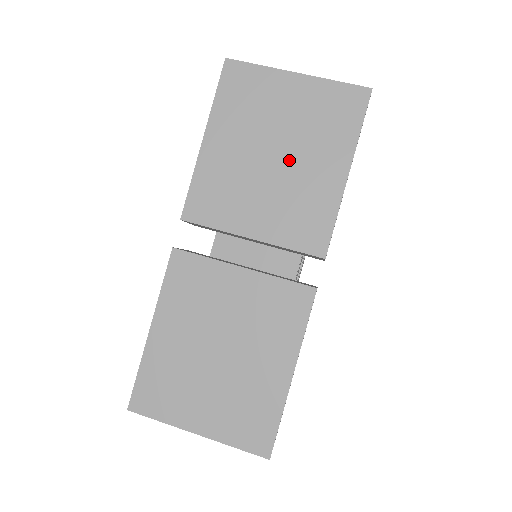
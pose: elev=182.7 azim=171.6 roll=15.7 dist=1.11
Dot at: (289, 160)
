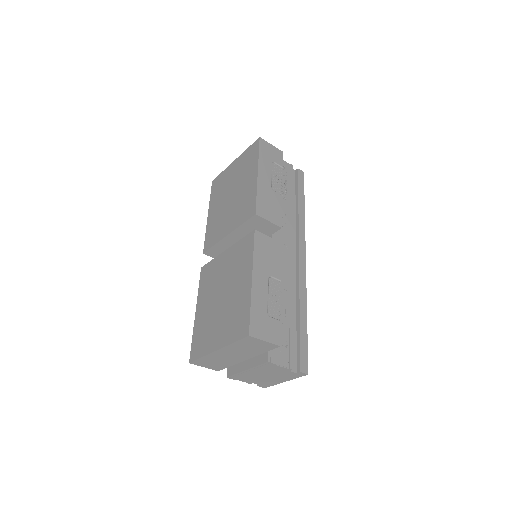
Dot at: (236, 192)
